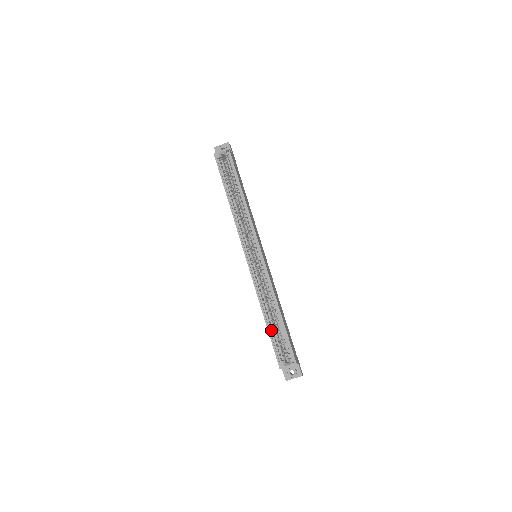
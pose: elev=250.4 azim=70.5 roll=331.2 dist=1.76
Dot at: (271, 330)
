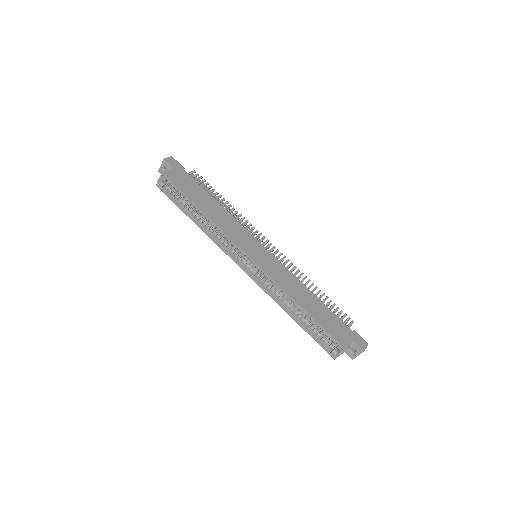
Dot at: (306, 326)
